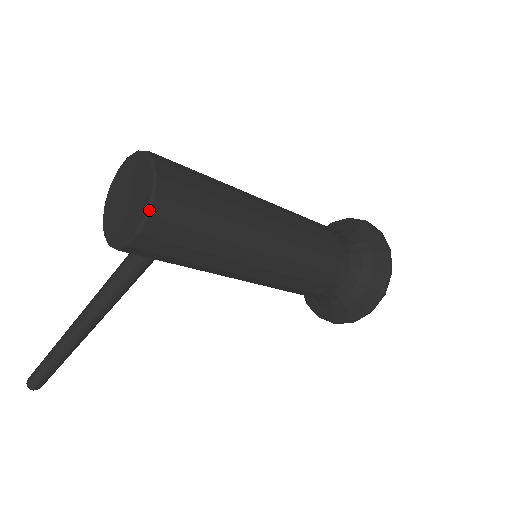
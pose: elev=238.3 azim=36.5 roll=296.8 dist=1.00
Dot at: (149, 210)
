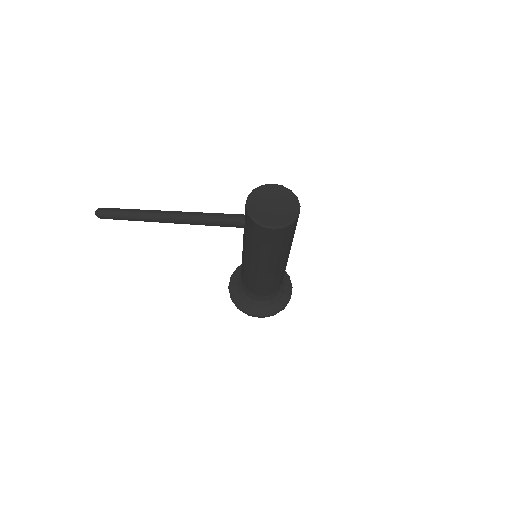
Dot at: (287, 226)
